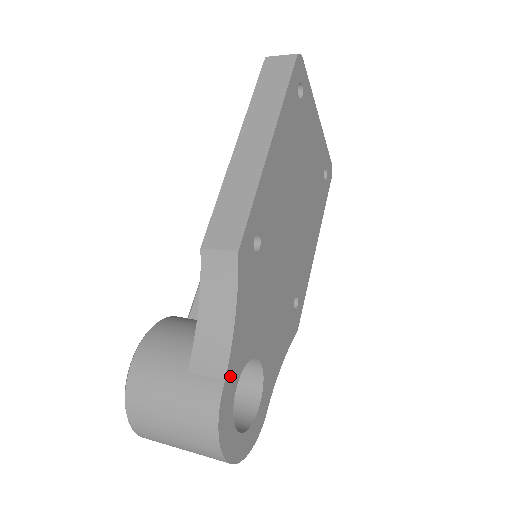
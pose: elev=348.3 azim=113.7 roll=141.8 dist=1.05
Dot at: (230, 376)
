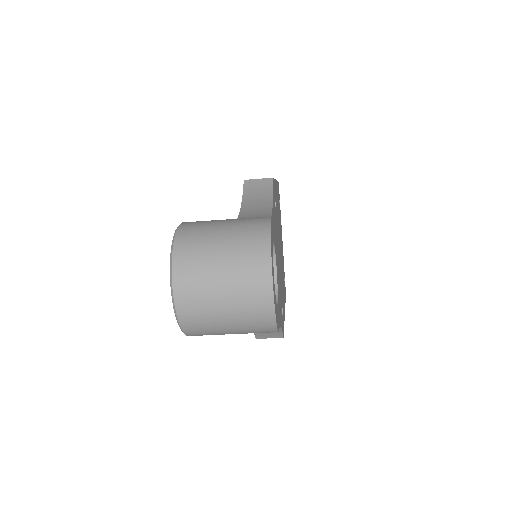
Dot at: (272, 224)
